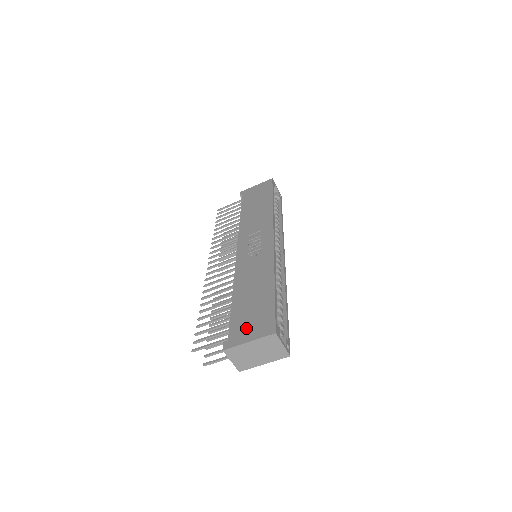
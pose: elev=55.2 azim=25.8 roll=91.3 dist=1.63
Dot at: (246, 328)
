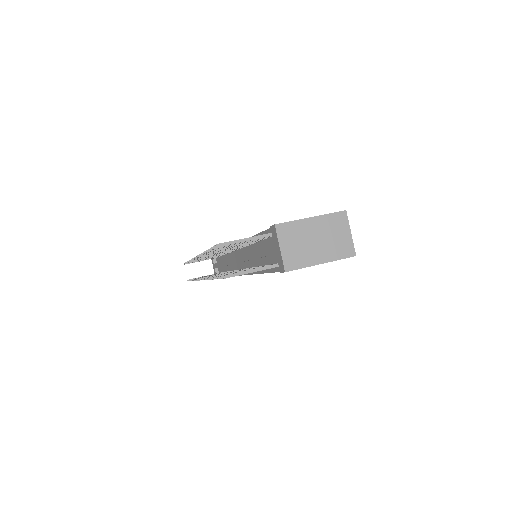
Dot at: occluded
